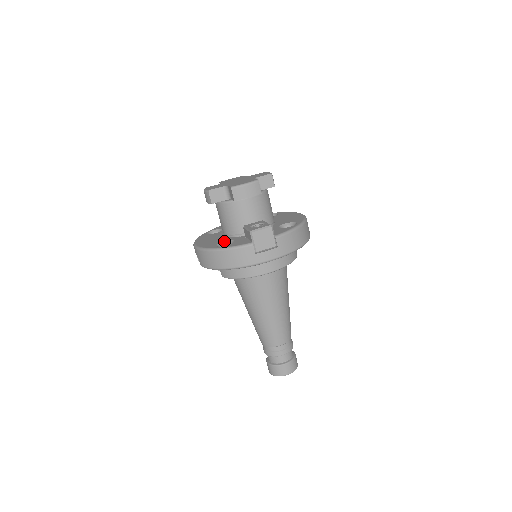
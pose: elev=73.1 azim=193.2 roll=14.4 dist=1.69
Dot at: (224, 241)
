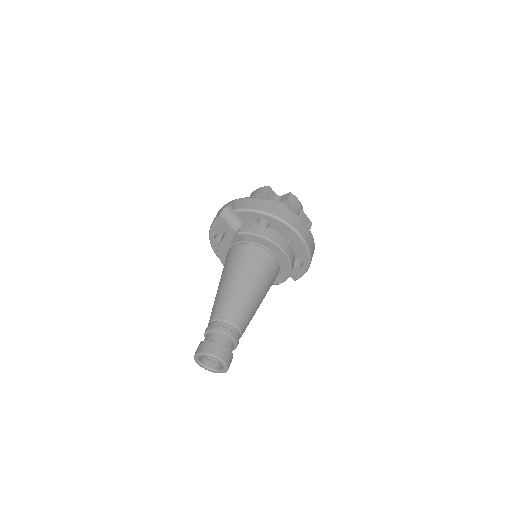
Dot at: occluded
